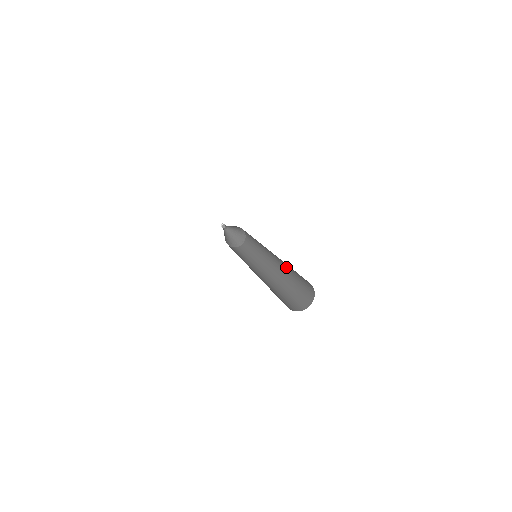
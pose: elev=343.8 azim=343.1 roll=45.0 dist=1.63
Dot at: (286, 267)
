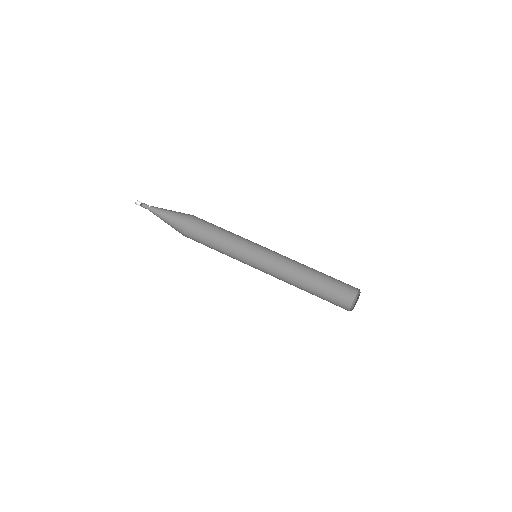
Dot at: (306, 266)
